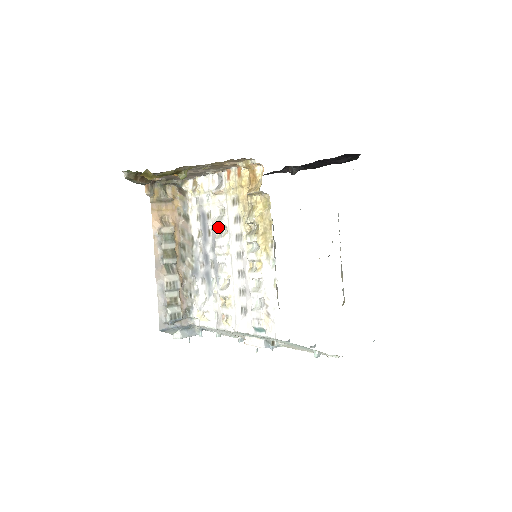
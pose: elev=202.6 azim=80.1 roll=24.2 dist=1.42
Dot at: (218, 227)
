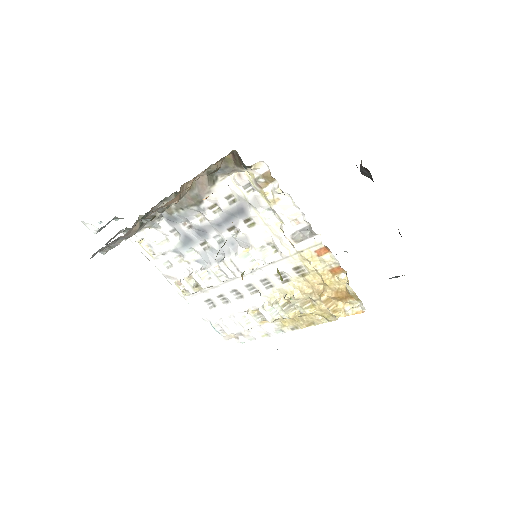
Dot at: (252, 249)
